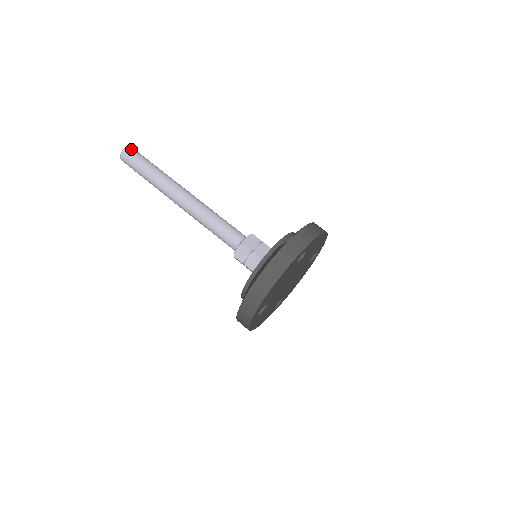
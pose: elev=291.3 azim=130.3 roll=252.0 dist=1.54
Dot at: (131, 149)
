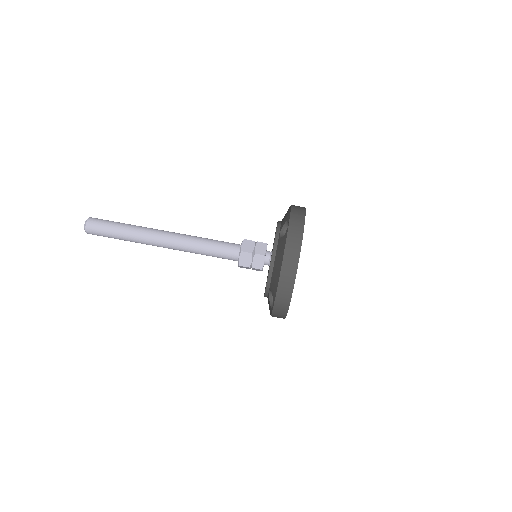
Dot at: (92, 219)
